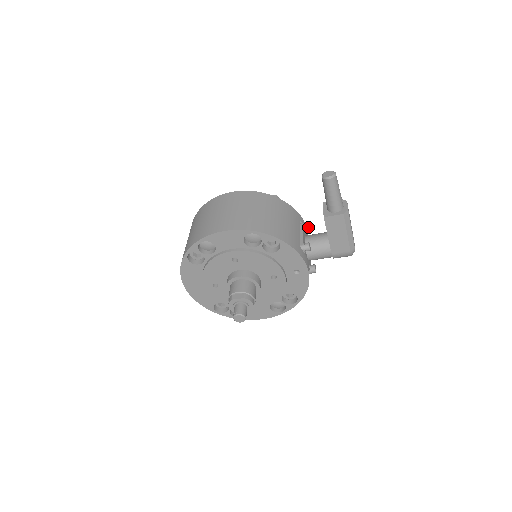
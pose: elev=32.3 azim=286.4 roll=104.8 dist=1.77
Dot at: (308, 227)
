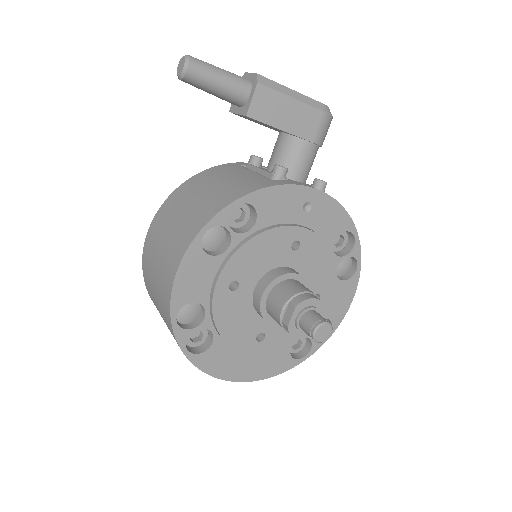
Dot at: (256, 158)
